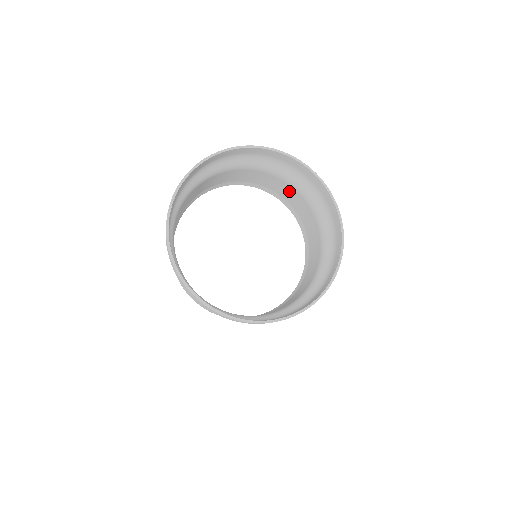
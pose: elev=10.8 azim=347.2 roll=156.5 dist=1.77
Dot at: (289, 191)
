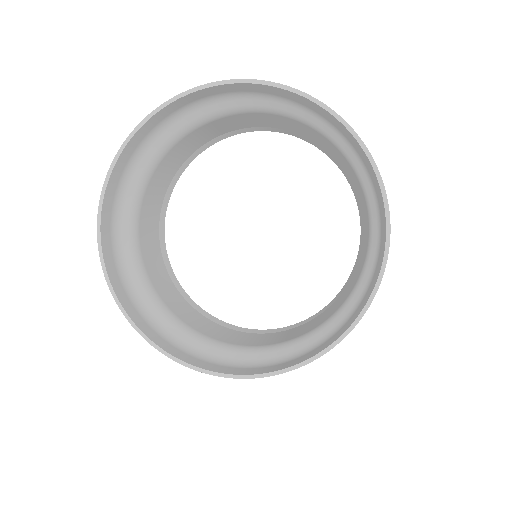
Dot at: (331, 149)
